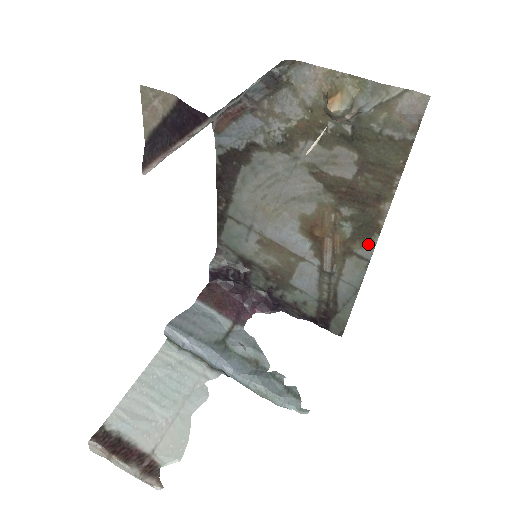
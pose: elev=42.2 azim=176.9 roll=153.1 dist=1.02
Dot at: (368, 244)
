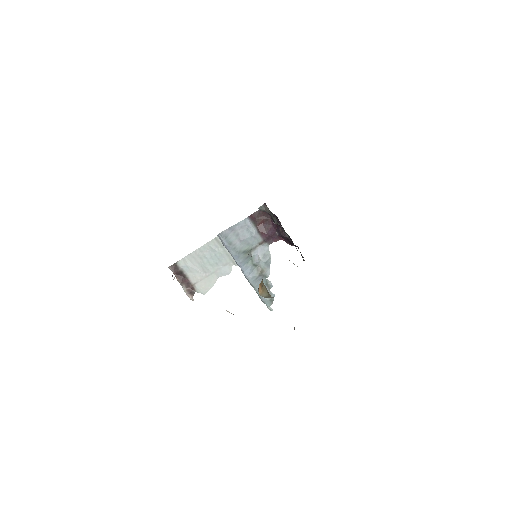
Dot at: occluded
